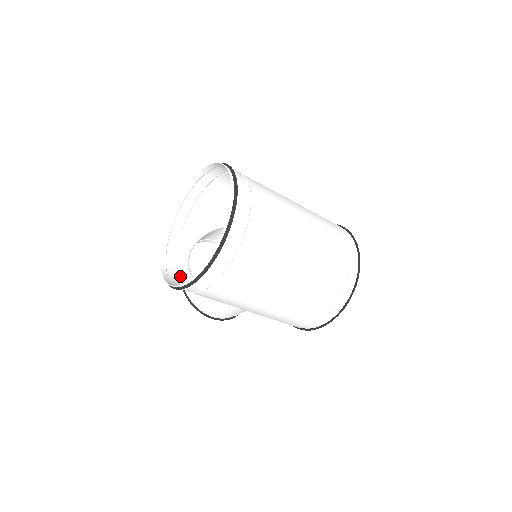
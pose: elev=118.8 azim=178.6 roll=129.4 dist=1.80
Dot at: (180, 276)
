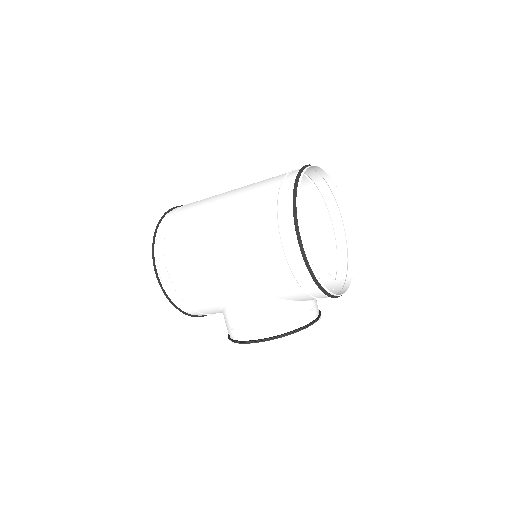
Dot at: (205, 313)
